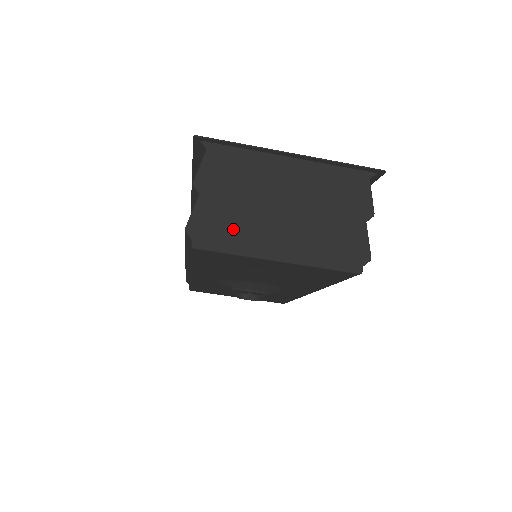
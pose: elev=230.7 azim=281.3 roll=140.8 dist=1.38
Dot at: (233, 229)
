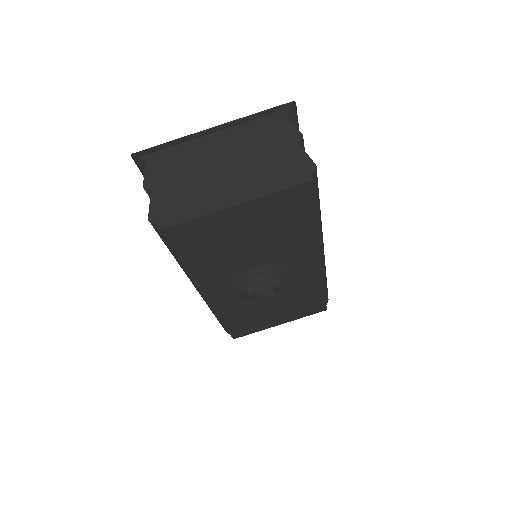
Dot at: (187, 201)
